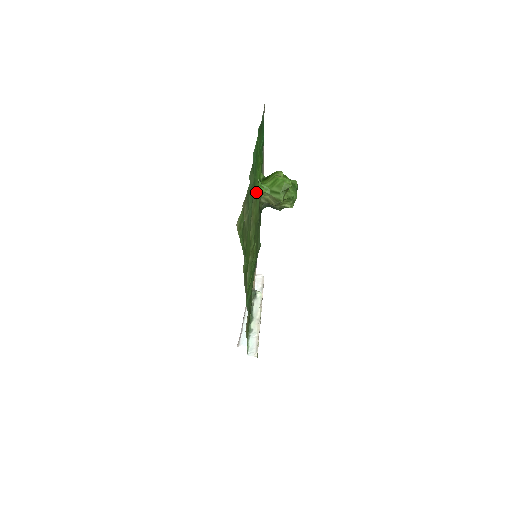
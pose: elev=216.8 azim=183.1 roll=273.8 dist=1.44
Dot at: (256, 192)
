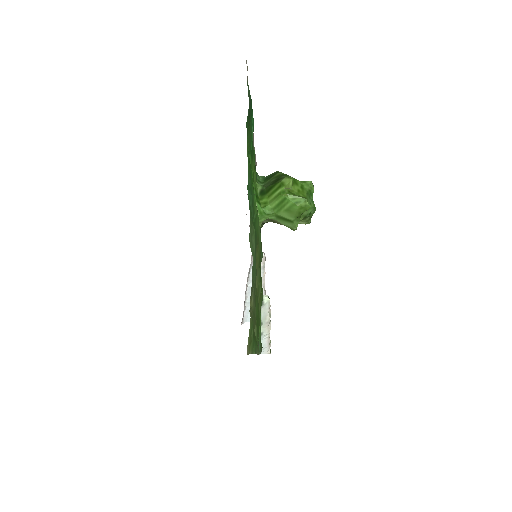
Dot at: (256, 230)
